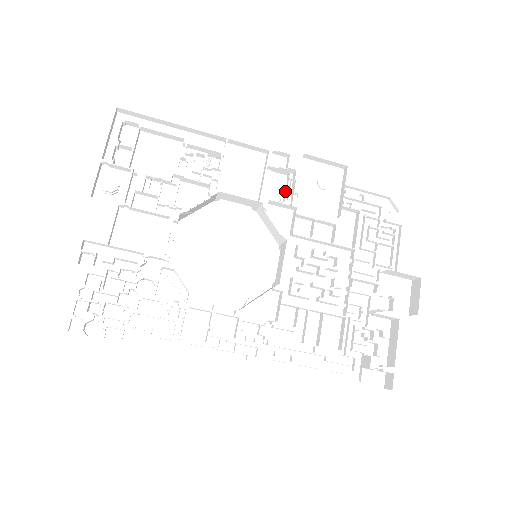
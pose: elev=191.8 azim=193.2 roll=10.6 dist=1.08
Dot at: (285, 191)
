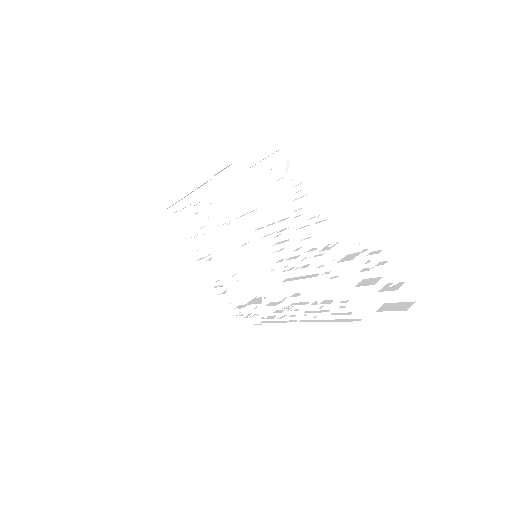
Dot at: occluded
